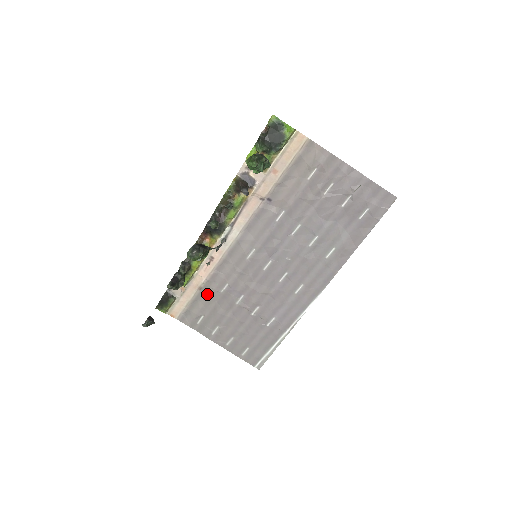
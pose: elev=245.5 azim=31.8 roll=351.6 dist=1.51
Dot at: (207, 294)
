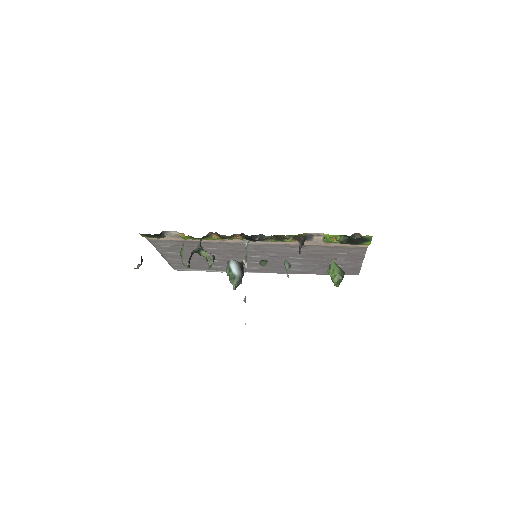
Dot at: (192, 243)
